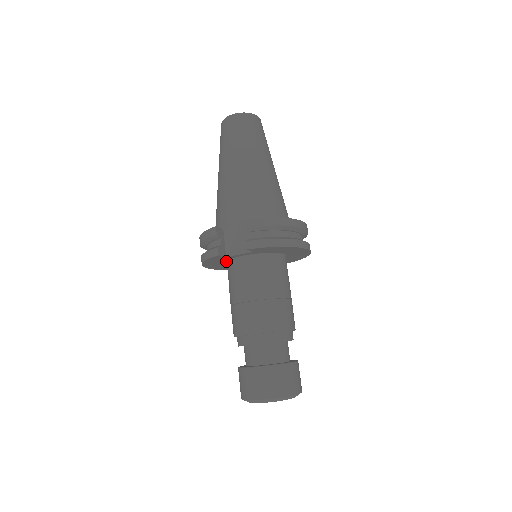
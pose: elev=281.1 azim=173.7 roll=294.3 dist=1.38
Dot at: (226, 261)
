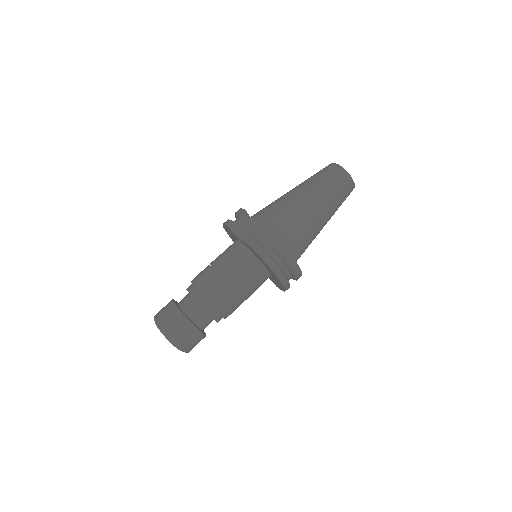
Dot at: (236, 239)
